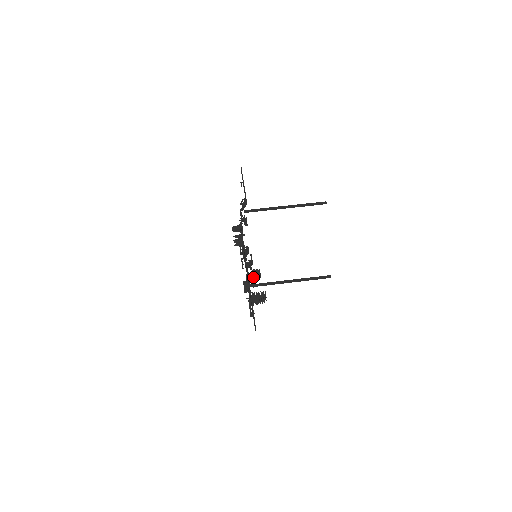
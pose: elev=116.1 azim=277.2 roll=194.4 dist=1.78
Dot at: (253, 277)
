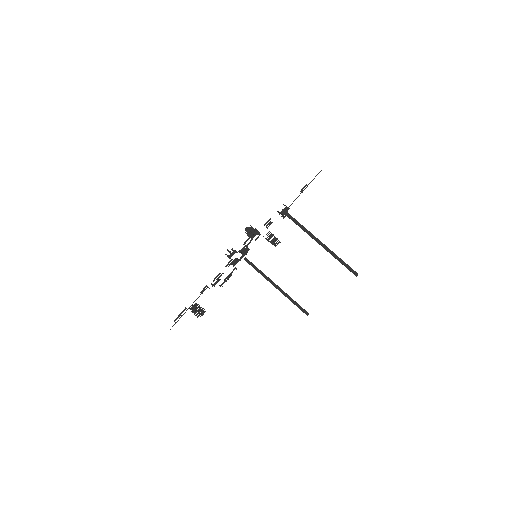
Dot at: (271, 241)
